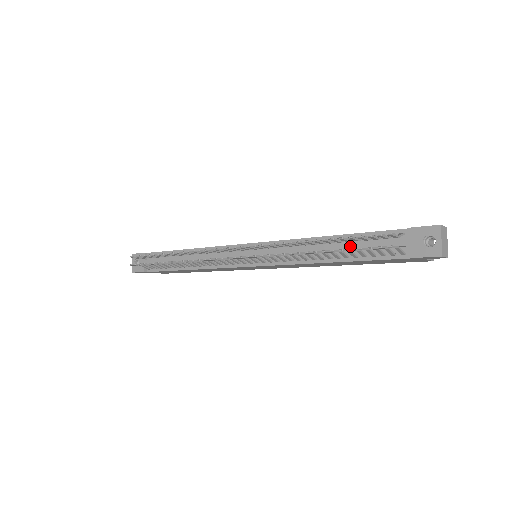
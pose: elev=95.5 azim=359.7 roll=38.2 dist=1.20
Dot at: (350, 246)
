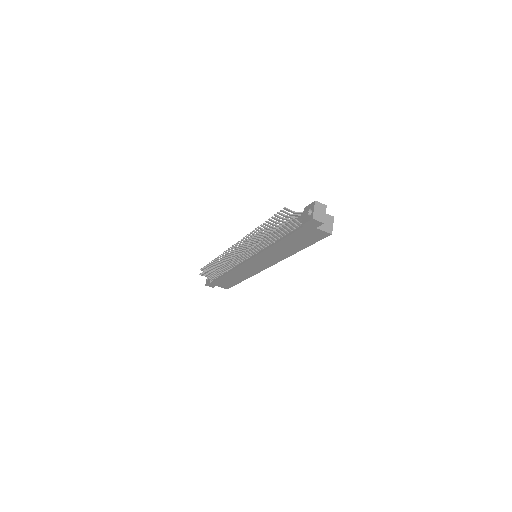
Dot at: occluded
